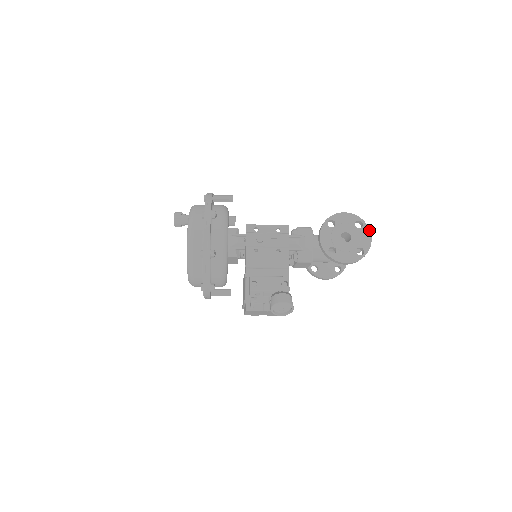
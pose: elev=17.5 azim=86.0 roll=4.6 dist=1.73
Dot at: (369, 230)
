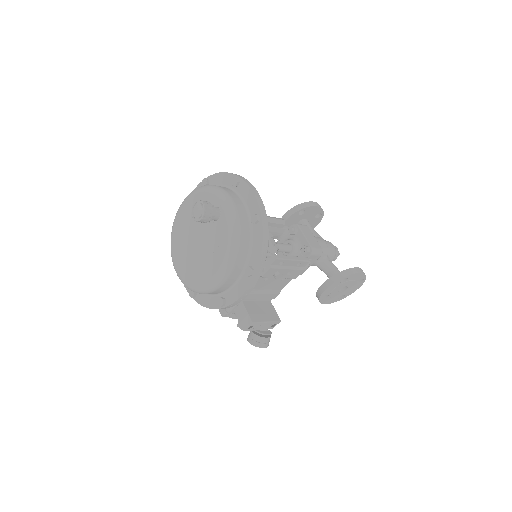
Dot at: occluded
